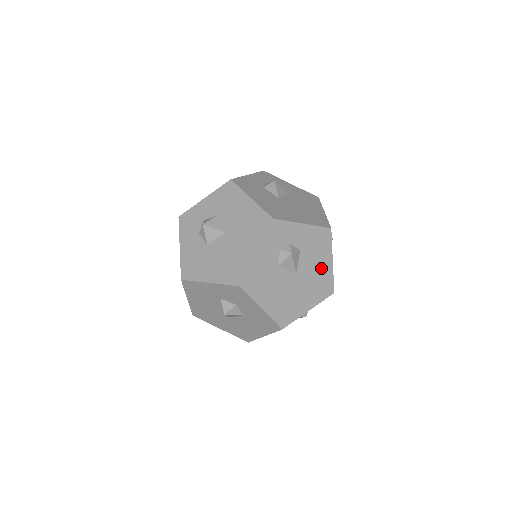
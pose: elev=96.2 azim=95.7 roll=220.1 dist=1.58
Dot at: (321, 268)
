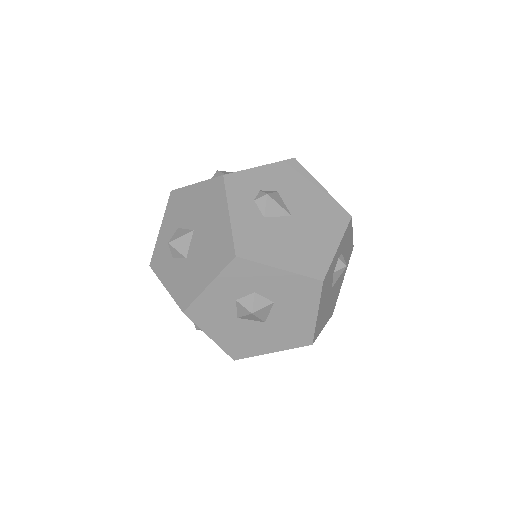
Dot at: (315, 199)
